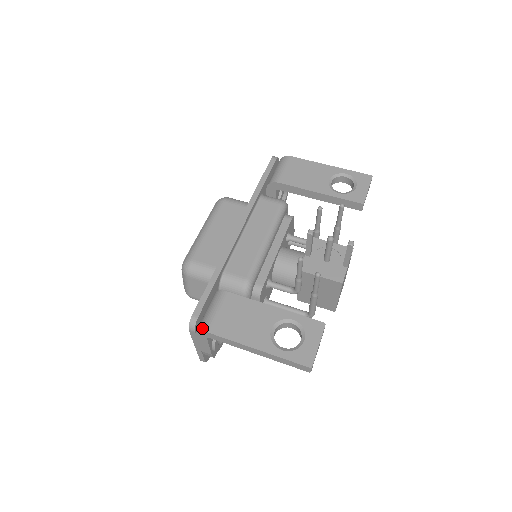
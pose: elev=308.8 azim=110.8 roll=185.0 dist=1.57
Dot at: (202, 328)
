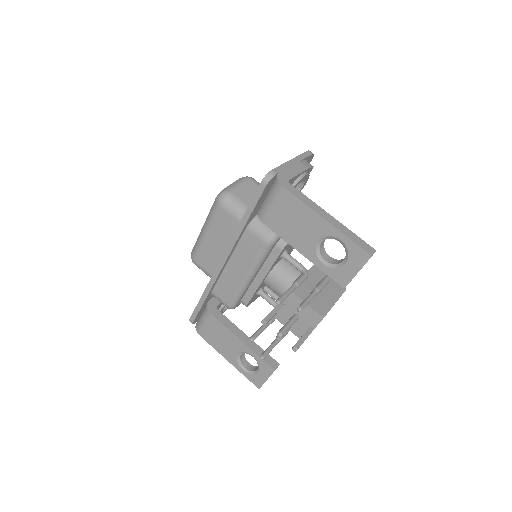
Dot at: (196, 329)
